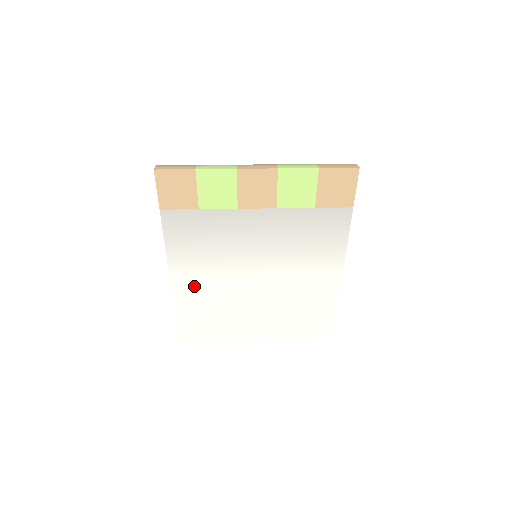
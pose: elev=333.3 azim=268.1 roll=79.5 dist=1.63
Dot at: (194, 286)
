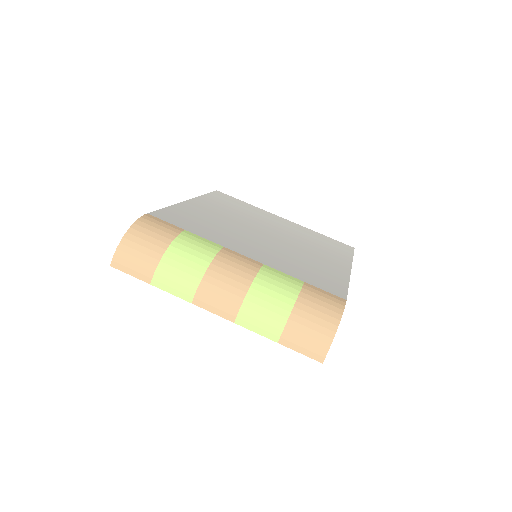
Dot at: occluded
